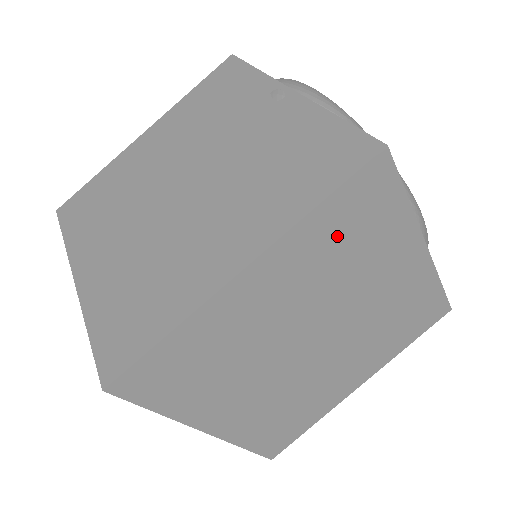
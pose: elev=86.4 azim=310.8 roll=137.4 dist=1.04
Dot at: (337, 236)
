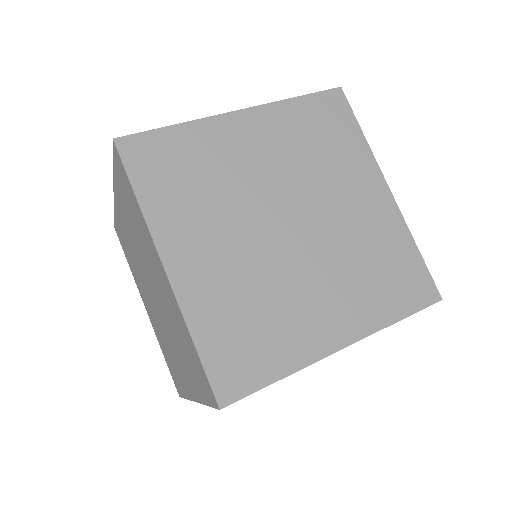
Dot at: (309, 128)
